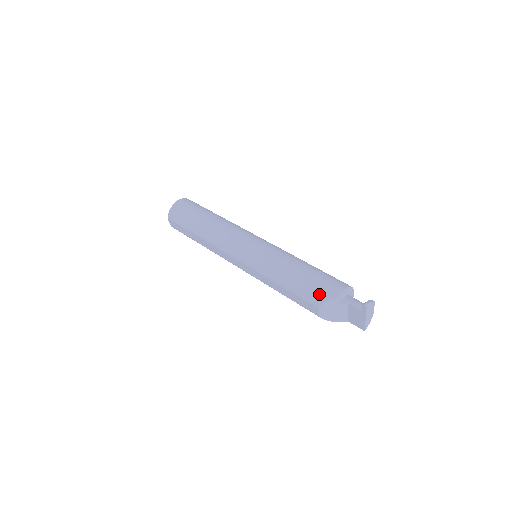
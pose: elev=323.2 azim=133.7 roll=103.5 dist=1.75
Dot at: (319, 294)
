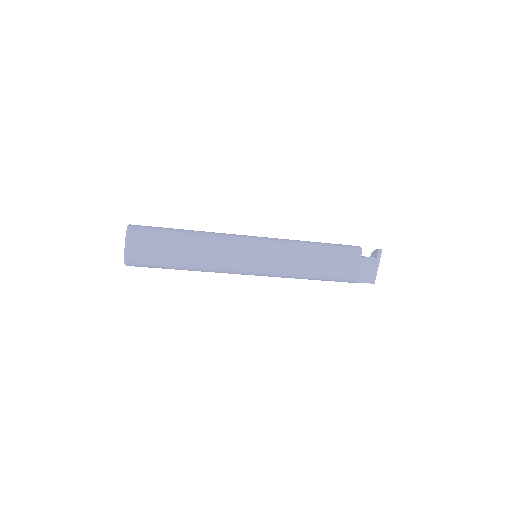
Dot at: (349, 250)
